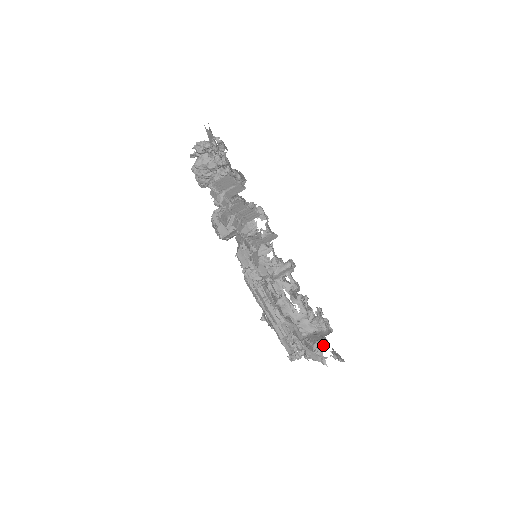
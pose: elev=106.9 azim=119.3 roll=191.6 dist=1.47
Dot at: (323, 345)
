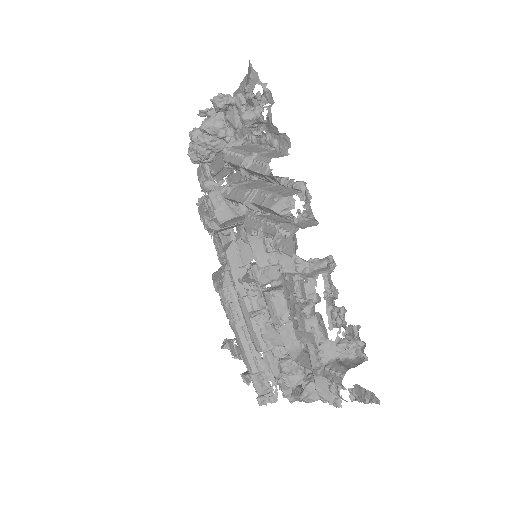
Dot at: occluded
